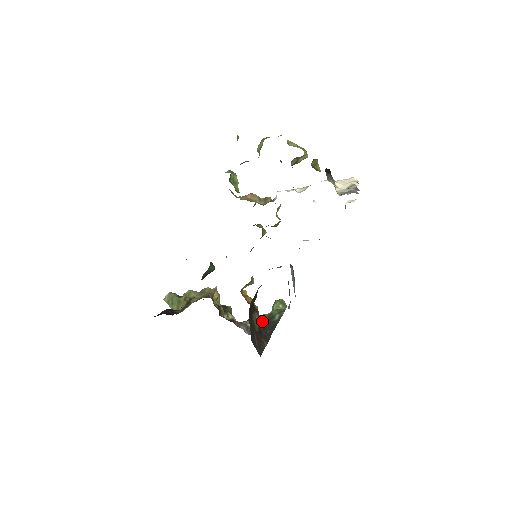
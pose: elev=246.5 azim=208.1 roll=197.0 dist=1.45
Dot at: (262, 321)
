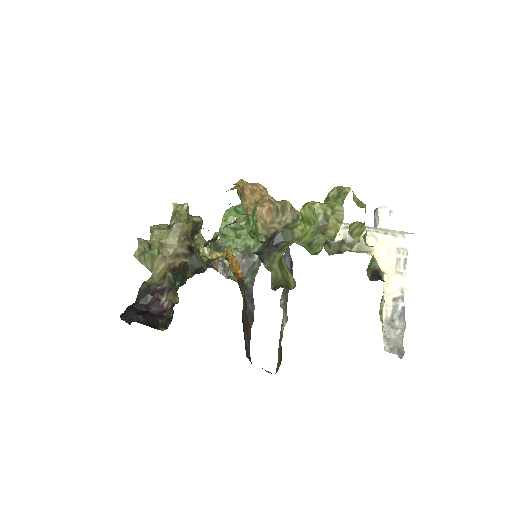
Dot at: (240, 257)
